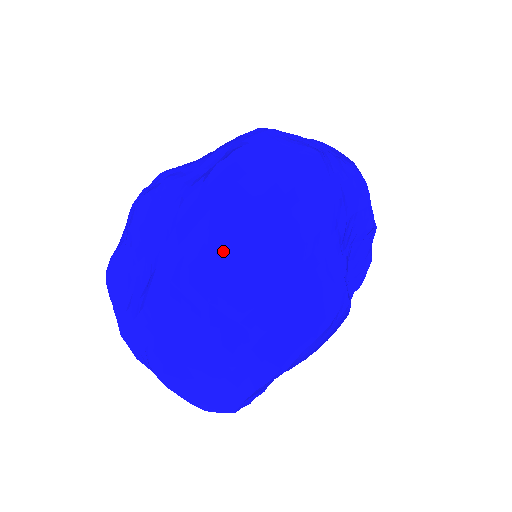
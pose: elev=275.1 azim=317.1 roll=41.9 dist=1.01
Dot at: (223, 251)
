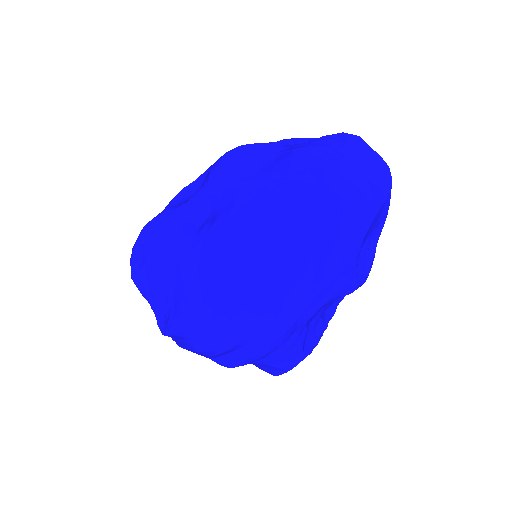
Dot at: occluded
